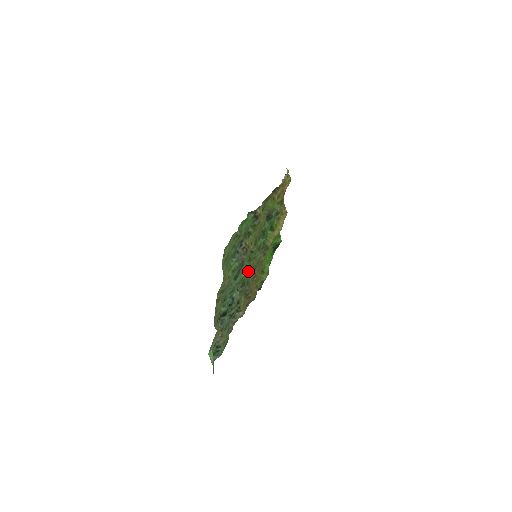
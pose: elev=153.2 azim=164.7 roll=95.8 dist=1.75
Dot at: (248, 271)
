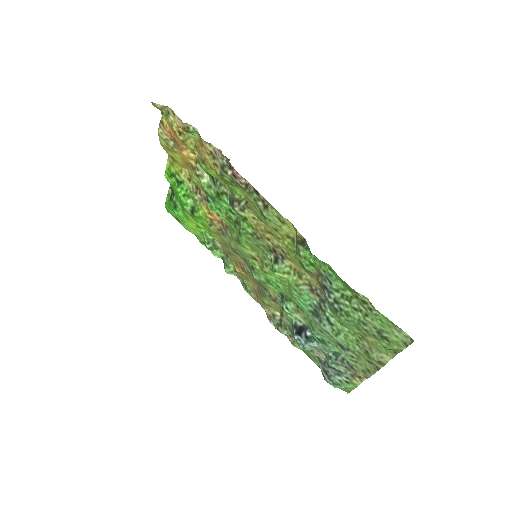
Dot at: (269, 280)
